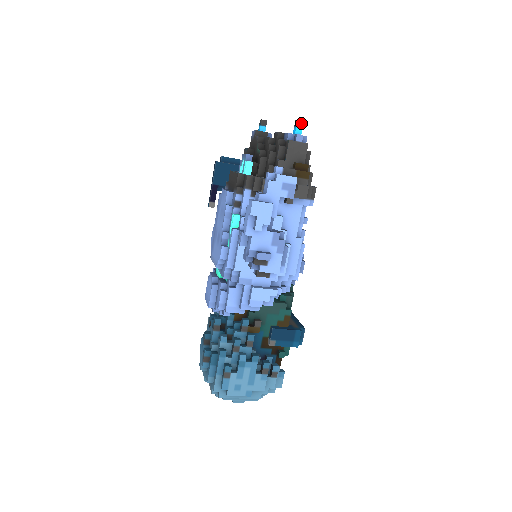
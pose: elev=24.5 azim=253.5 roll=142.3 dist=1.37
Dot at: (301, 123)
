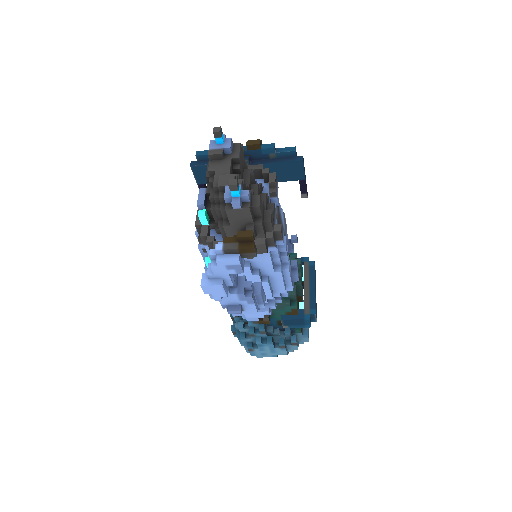
Dot at: (234, 187)
